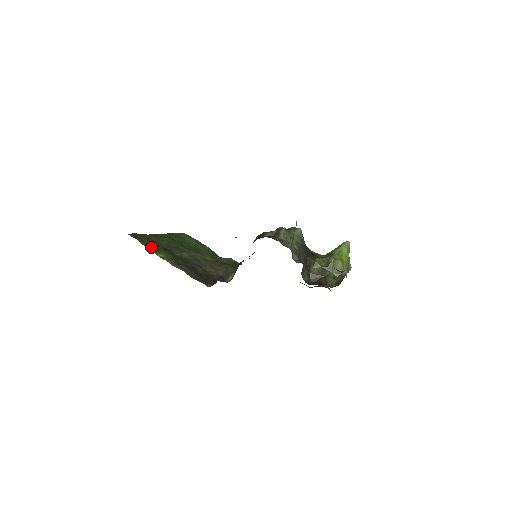
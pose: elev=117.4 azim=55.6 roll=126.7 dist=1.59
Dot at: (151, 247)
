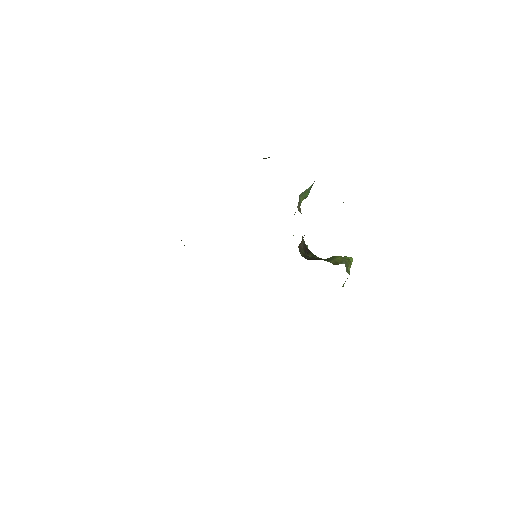
Dot at: occluded
